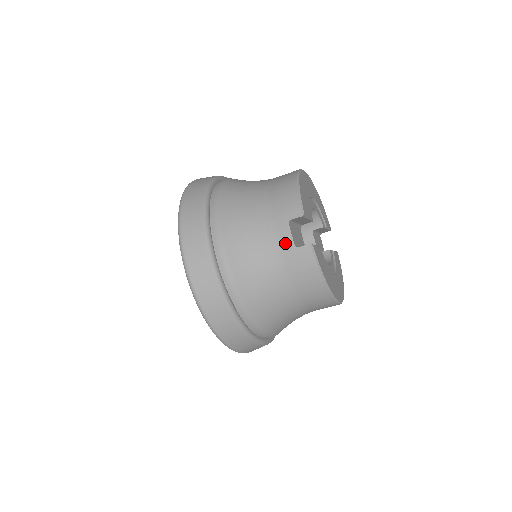
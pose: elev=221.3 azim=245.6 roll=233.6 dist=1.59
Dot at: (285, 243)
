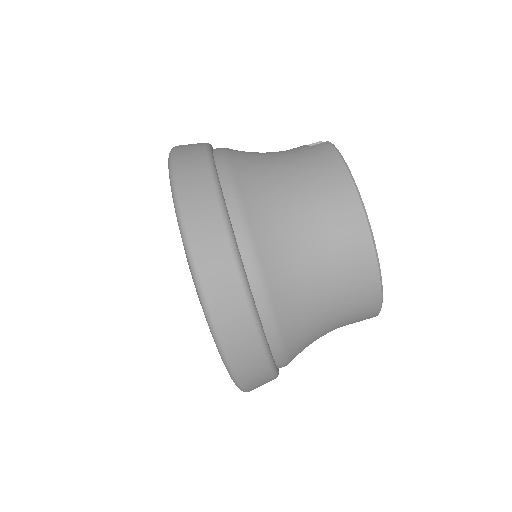
Dot at: (298, 148)
